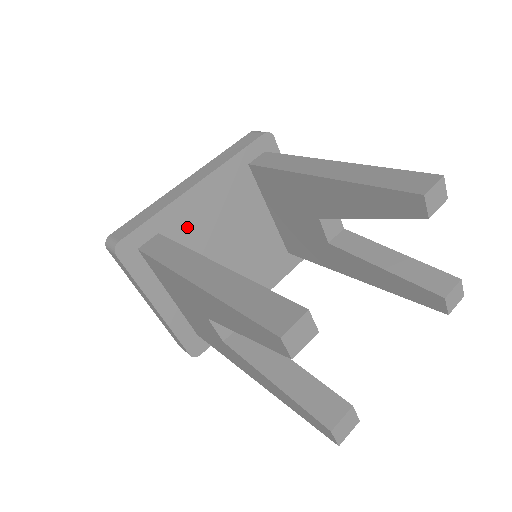
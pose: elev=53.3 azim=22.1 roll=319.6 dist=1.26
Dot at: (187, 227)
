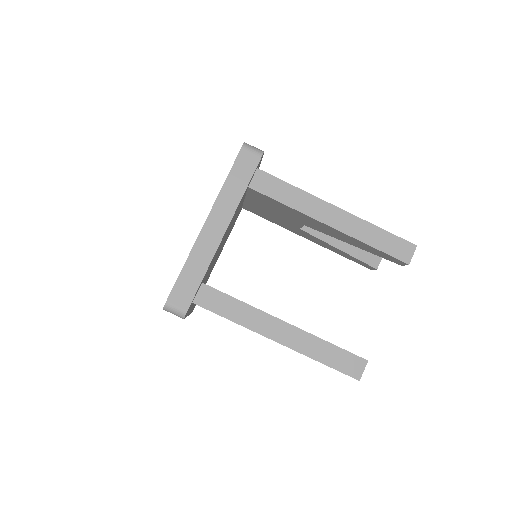
Dot at: occluded
